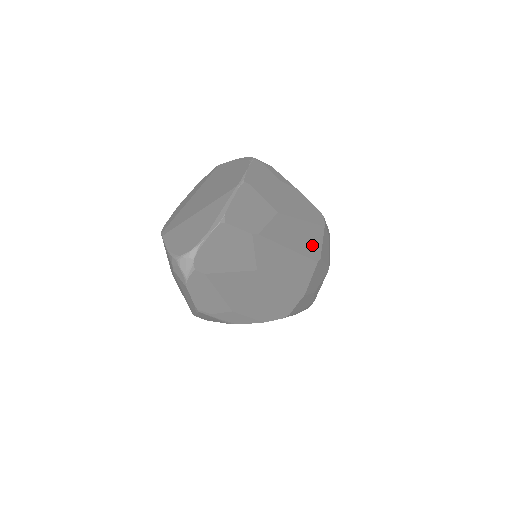
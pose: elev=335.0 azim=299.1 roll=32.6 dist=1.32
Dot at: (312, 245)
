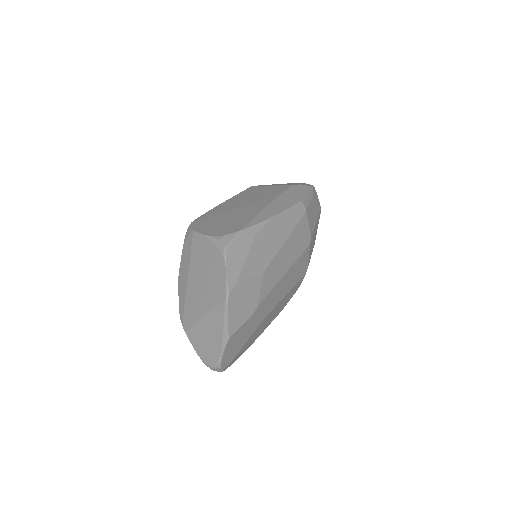
Dot at: (301, 241)
